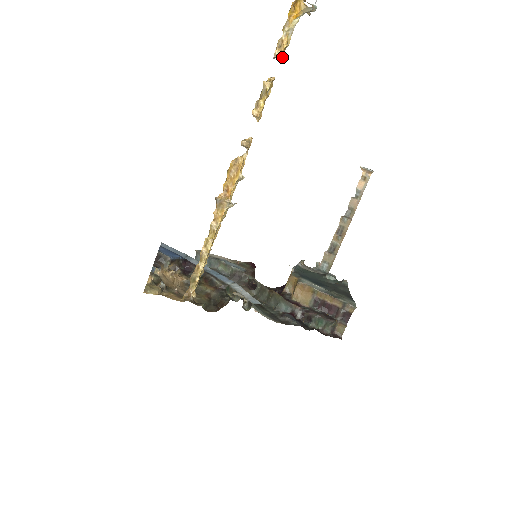
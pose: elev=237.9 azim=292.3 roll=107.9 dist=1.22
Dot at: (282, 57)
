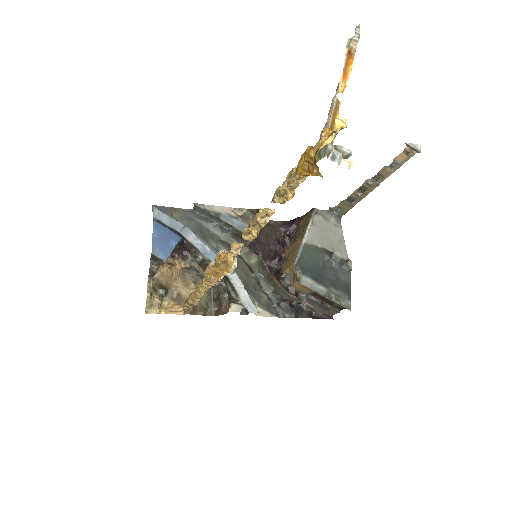
Dot at: occluded
